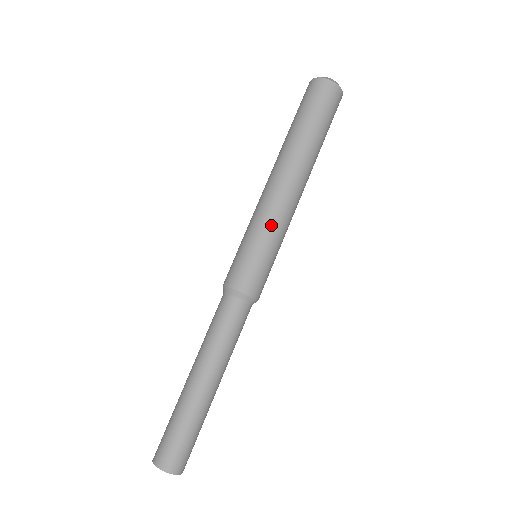
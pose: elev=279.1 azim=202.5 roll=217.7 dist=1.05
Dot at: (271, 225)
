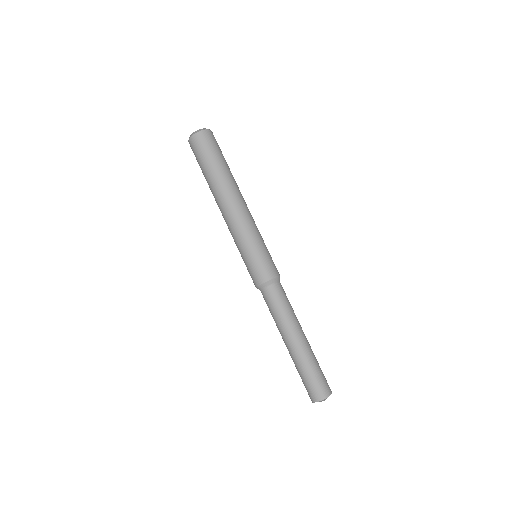
Dot at: (258, 231)
